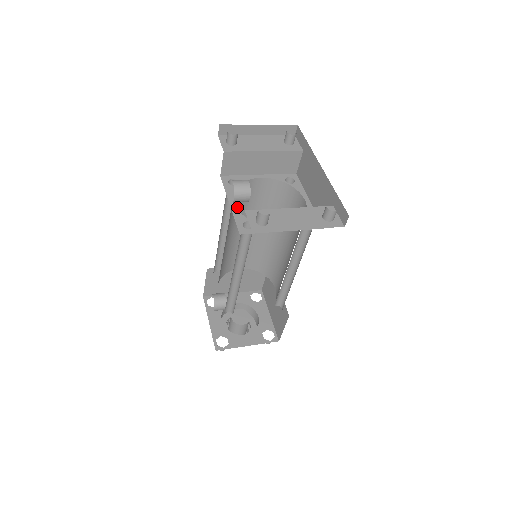
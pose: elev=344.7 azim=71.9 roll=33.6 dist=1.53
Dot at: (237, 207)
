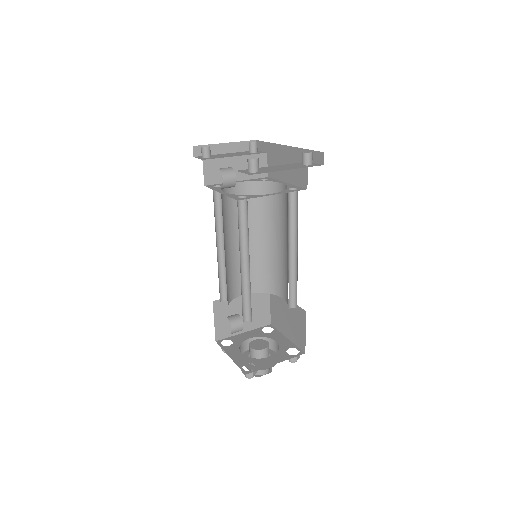
Dot at: (226, 214)
